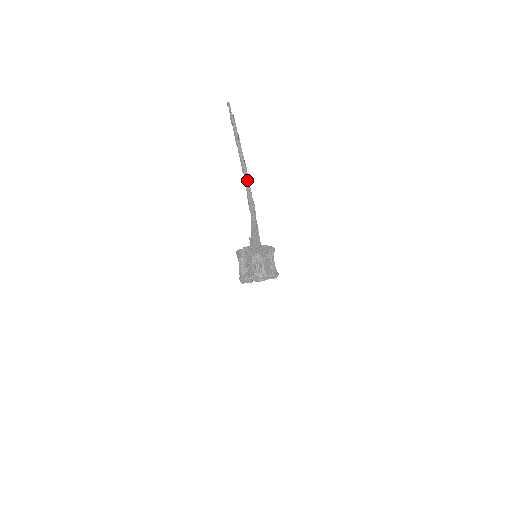
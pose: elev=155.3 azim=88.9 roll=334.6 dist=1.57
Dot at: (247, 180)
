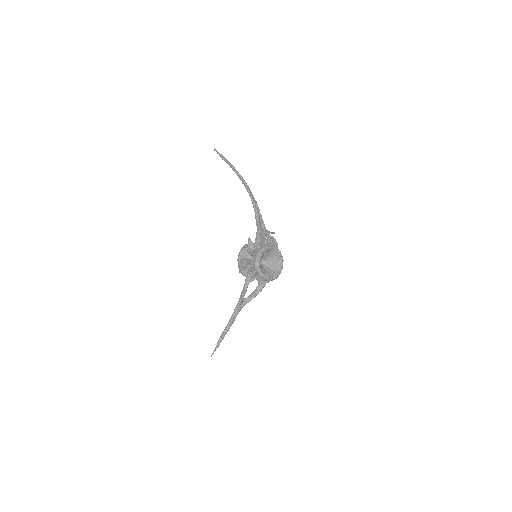
Dot at: (240, 175)
